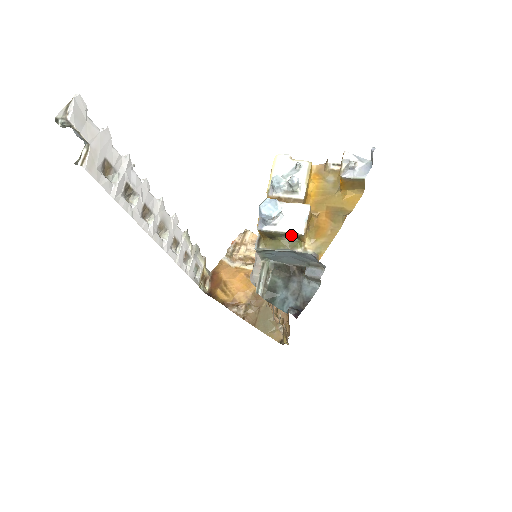
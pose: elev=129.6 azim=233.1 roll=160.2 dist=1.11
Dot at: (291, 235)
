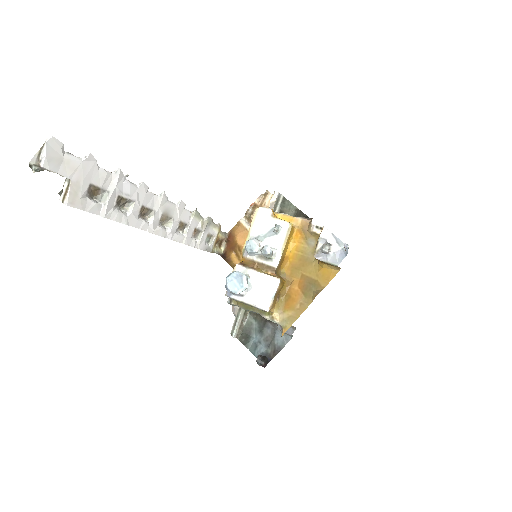
Dot at: (257, 308)
